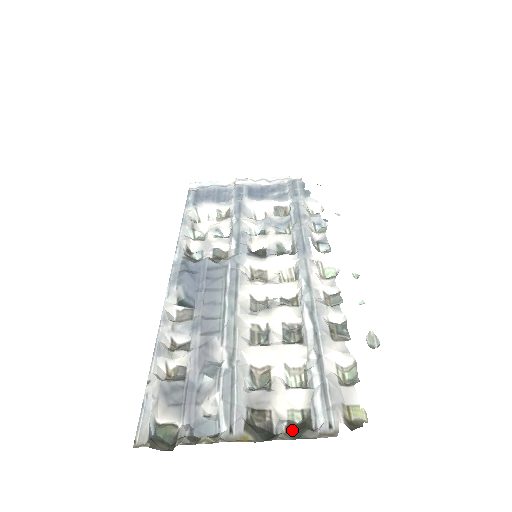
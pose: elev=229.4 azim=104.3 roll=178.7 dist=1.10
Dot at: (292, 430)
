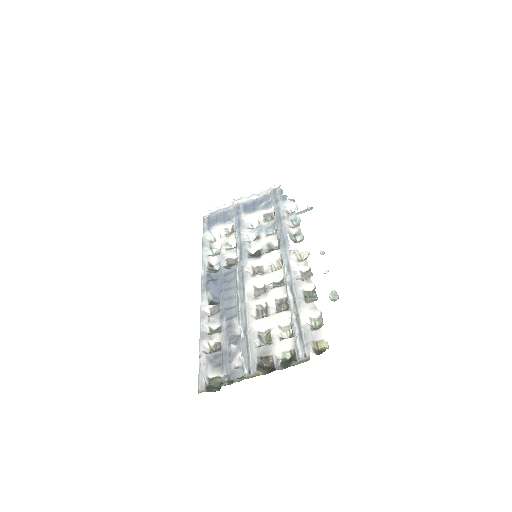
Dot at: (285, 363)
